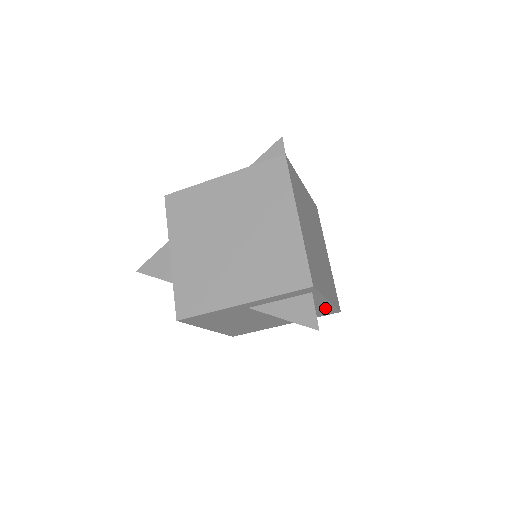
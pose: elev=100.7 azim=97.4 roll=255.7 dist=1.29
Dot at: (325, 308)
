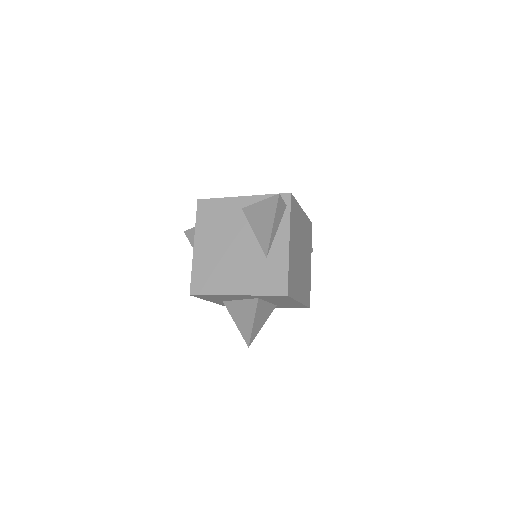
Dot at: (281, 266)
